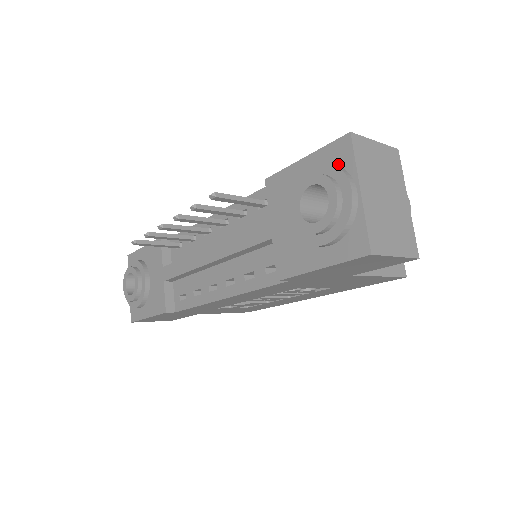
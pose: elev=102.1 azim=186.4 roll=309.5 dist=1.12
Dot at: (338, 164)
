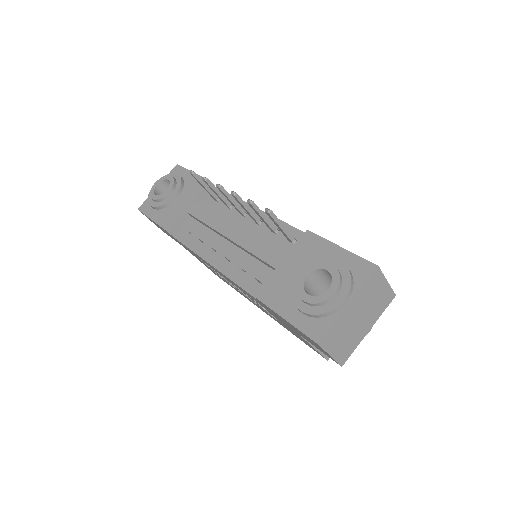
Dot at: (353, 275)
